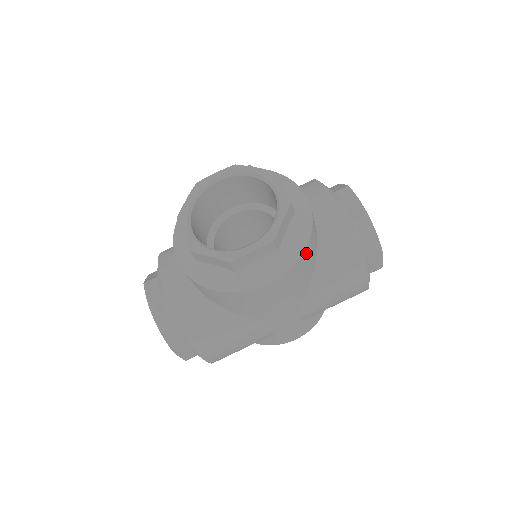
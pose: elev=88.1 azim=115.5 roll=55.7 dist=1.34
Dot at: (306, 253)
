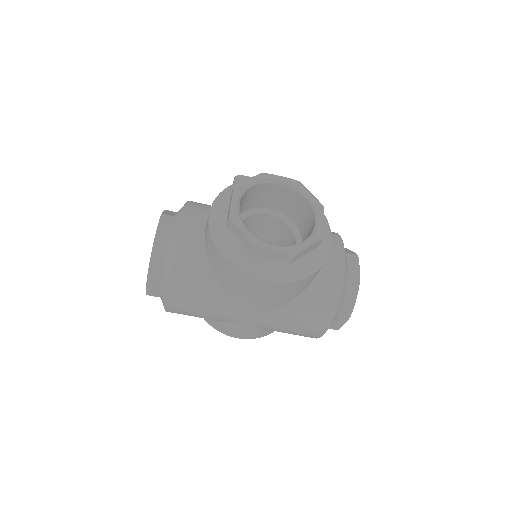
Dot at: (306, 280)
